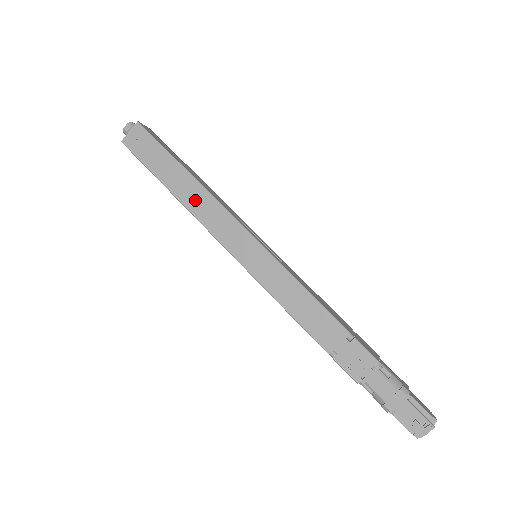
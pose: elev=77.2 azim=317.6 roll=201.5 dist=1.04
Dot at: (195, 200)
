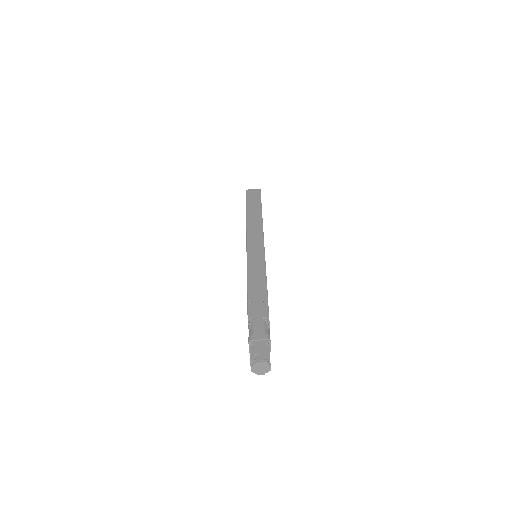
Dot at: (253, 220)
